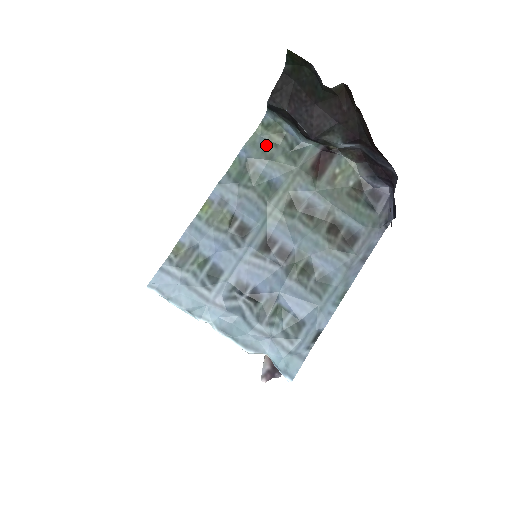
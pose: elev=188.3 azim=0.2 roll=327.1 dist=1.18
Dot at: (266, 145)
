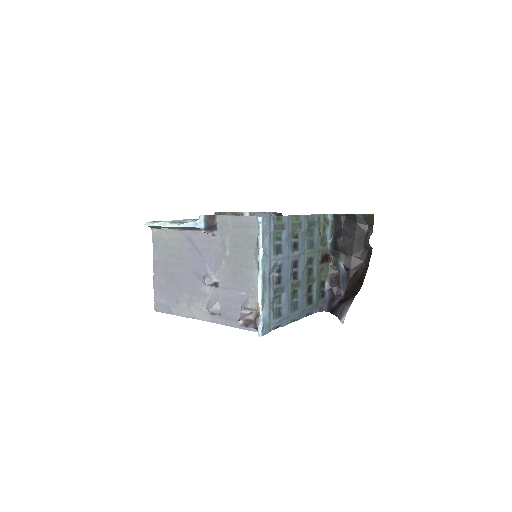
Dot at: occluded
